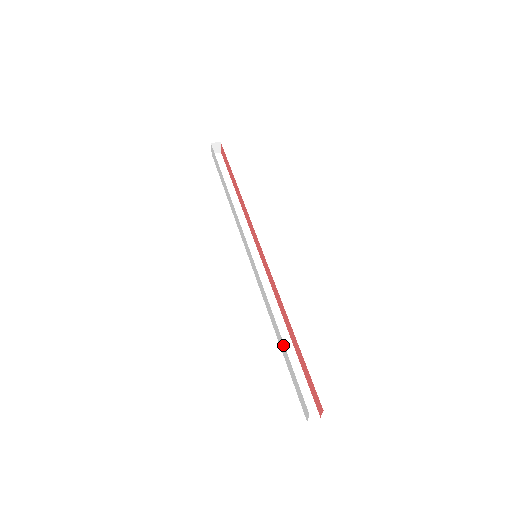
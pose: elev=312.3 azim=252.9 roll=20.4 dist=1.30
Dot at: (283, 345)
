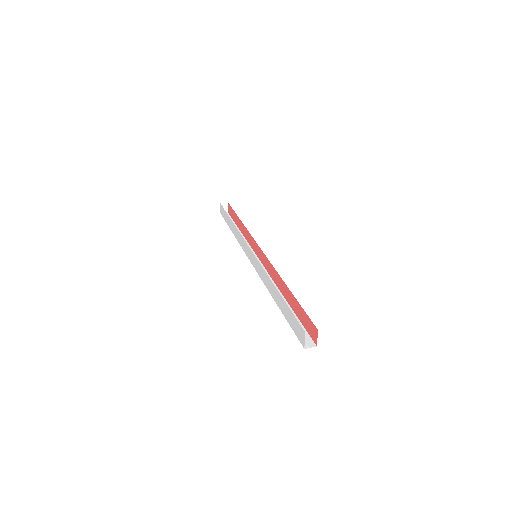
Dot at: (280, 297)
